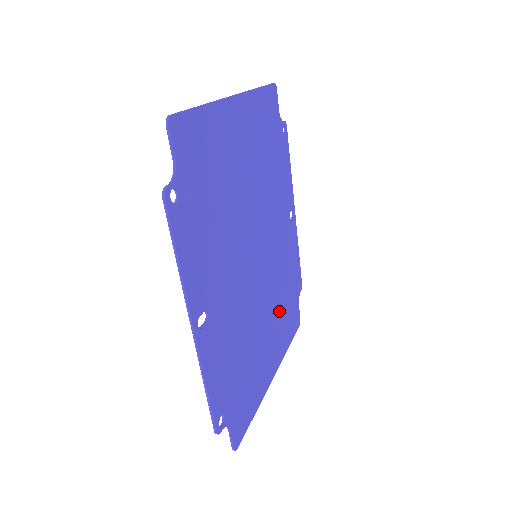
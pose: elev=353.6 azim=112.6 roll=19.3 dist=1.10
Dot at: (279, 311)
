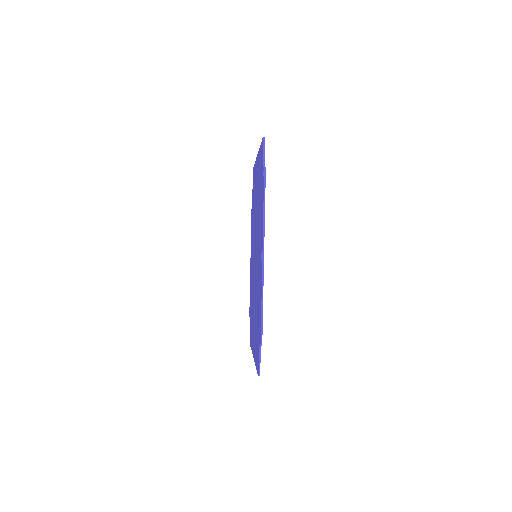
Dot at: occluded
